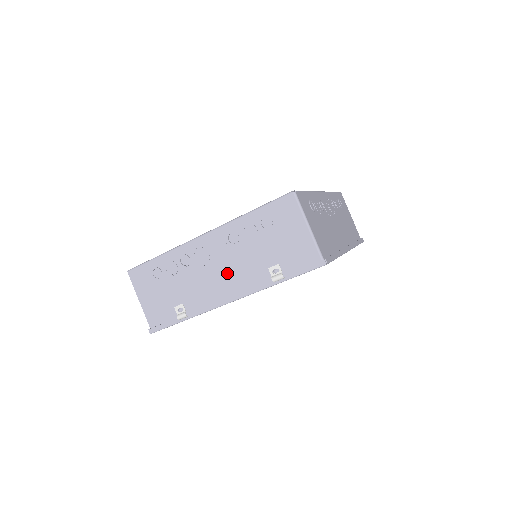
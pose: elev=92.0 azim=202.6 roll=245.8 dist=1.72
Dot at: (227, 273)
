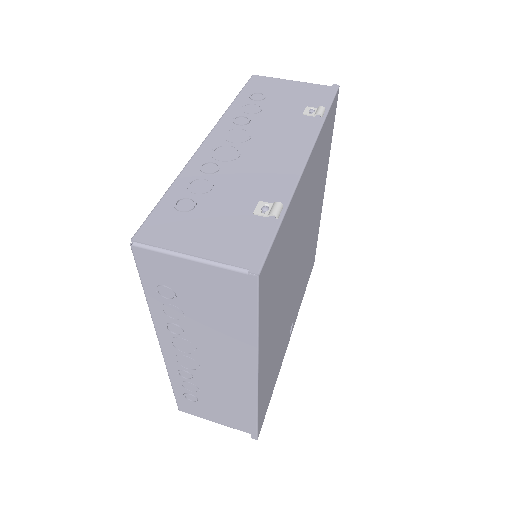
Dot at: (271, 143)
